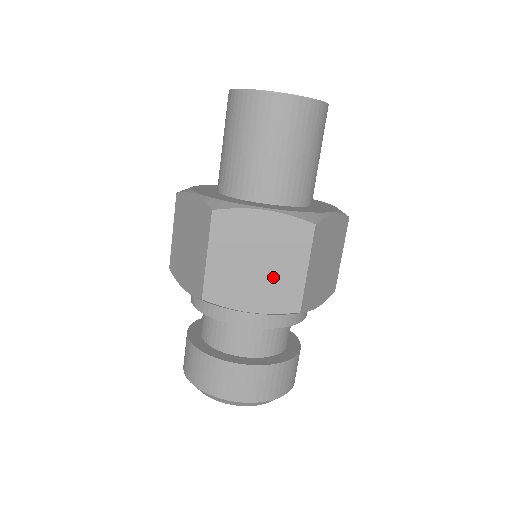
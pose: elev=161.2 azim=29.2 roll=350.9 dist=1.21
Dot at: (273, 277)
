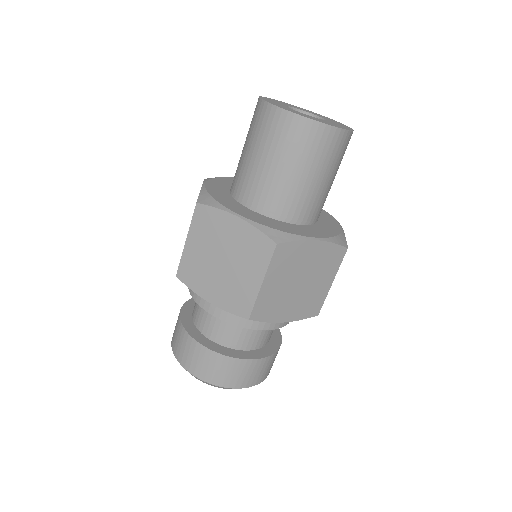
Dot at: (307, 292)
